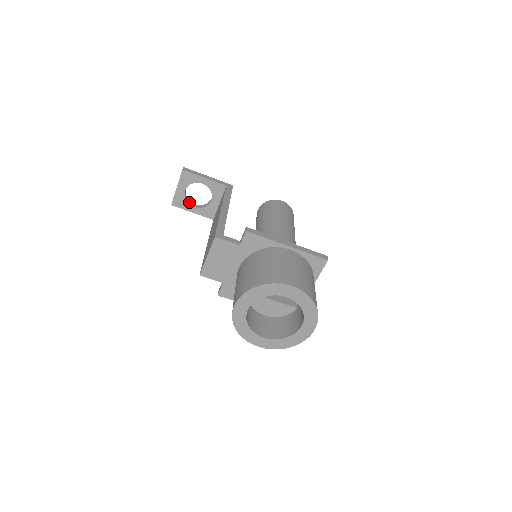
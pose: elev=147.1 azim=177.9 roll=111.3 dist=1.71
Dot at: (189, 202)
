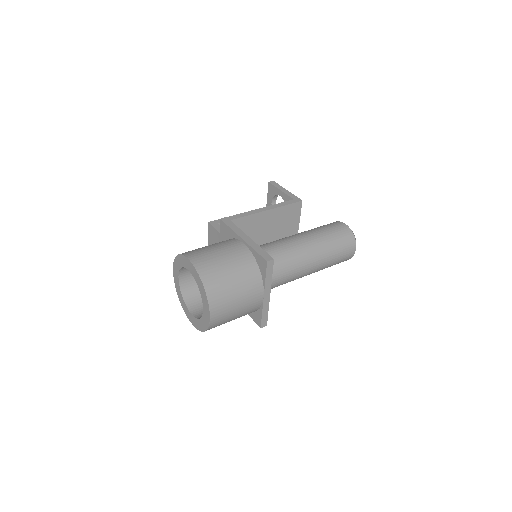
Dot at: occluded
